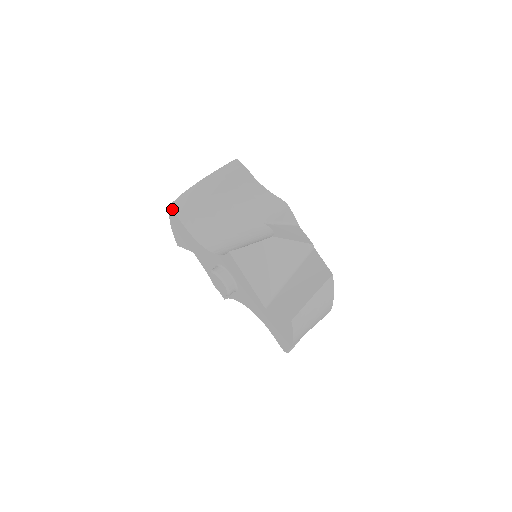
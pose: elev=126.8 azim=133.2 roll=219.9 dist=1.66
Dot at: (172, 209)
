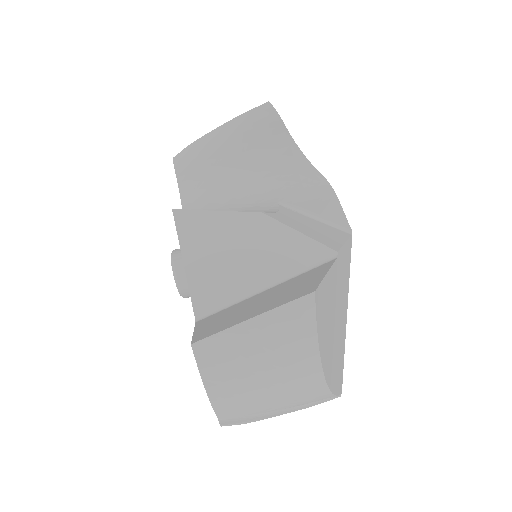
Dot at: (173, 163)
